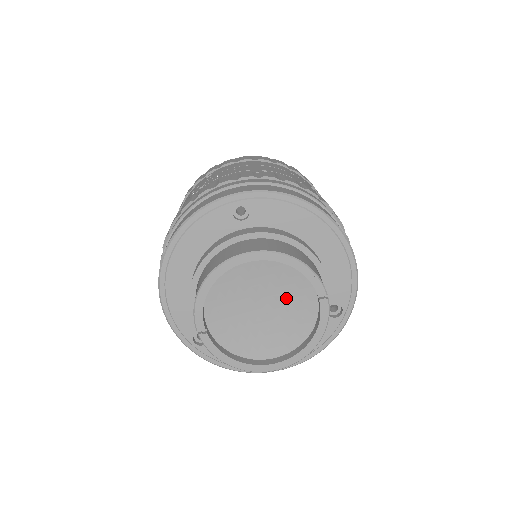
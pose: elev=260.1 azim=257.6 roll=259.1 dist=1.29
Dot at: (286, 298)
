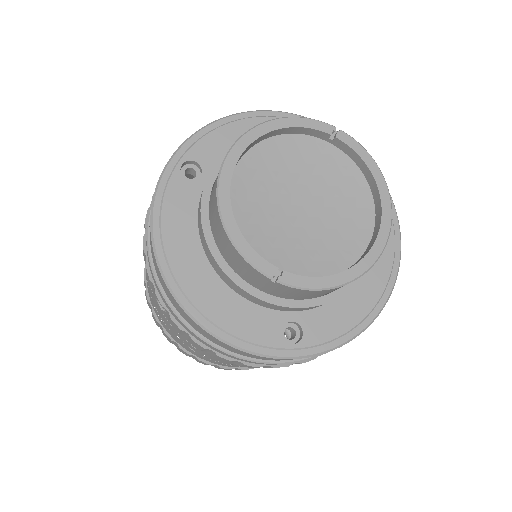
Dot at: (310, 174)
